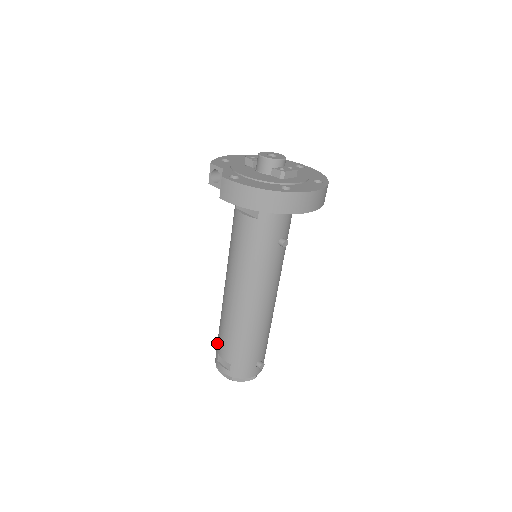
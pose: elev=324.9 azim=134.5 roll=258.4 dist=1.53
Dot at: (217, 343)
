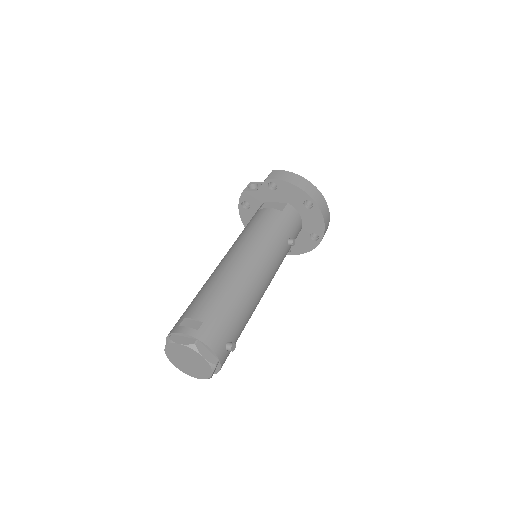
Dot at: (183, 313)
